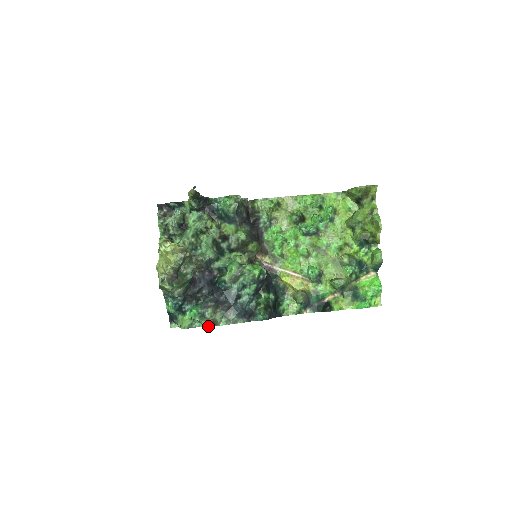
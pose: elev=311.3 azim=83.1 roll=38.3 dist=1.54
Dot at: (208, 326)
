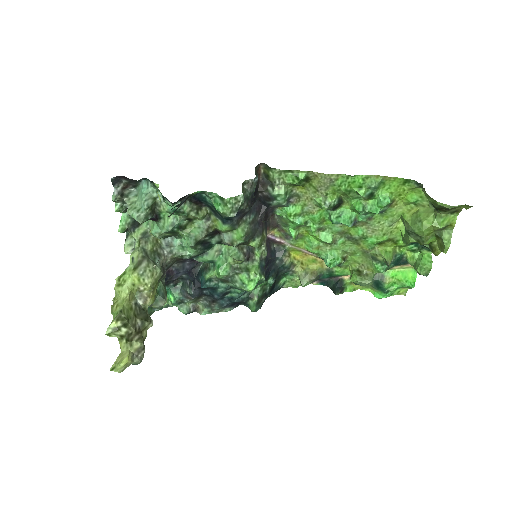
Dot at: occluded
